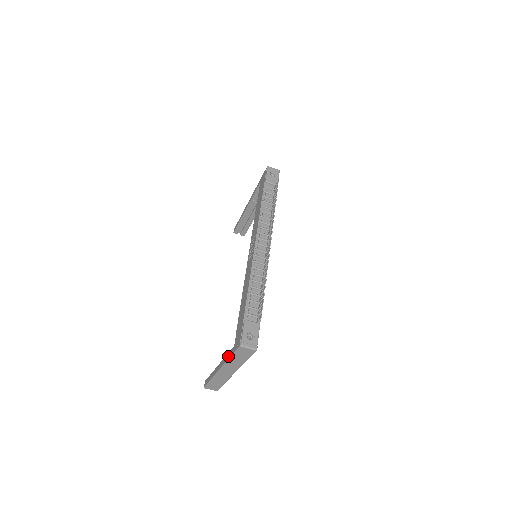
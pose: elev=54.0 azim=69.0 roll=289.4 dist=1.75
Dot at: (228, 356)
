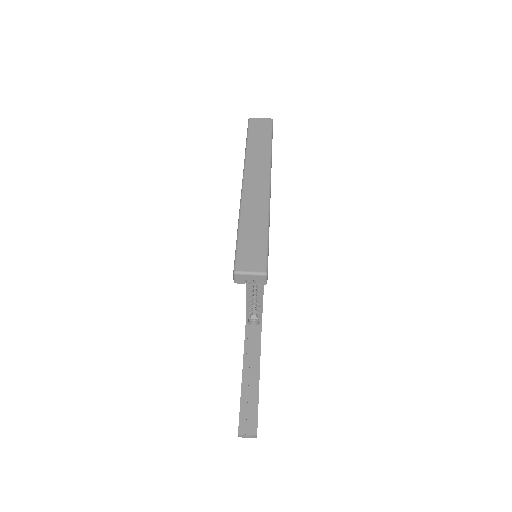
Dot at: occluded
